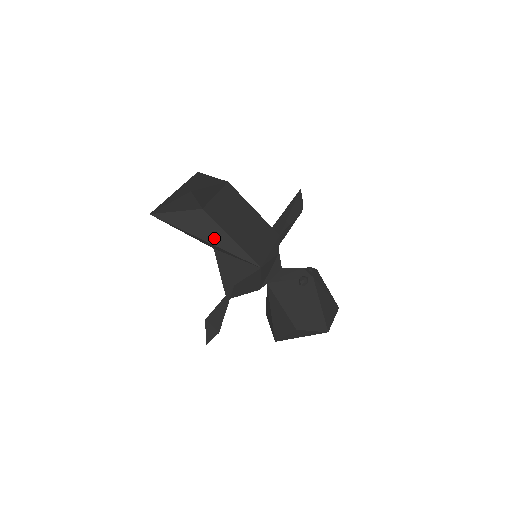
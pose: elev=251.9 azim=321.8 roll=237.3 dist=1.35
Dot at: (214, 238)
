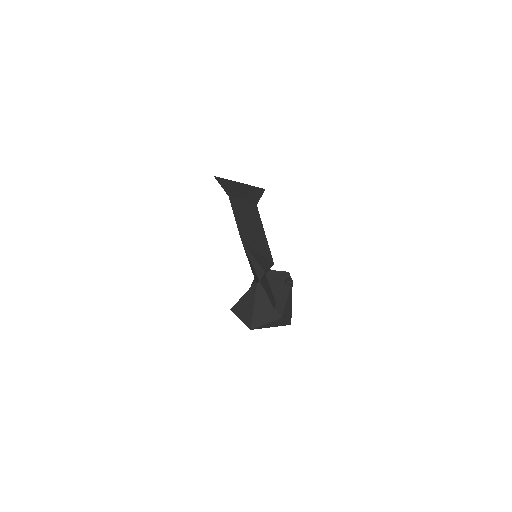
Dot at: (257, 231)
